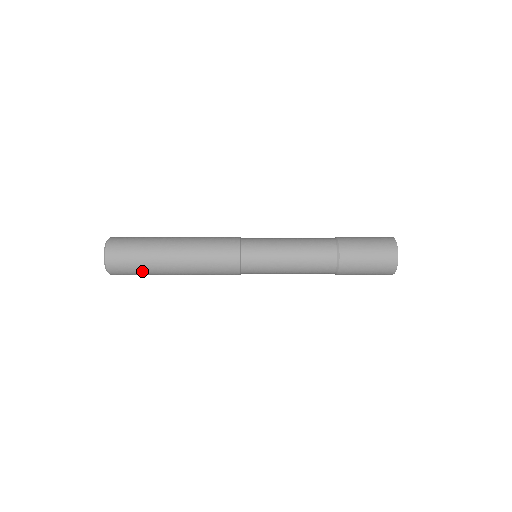
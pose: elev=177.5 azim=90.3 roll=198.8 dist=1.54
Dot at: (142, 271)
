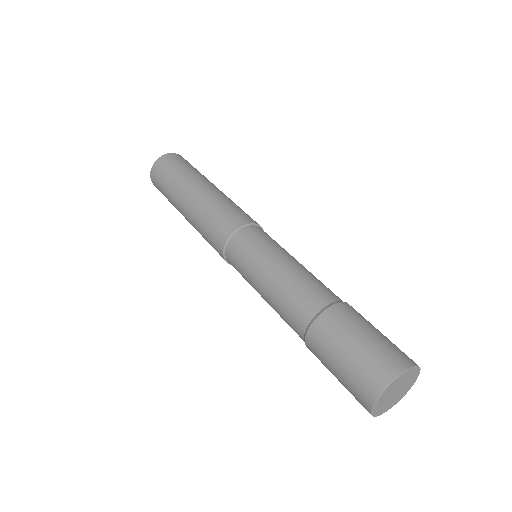
Dot at: occluded
